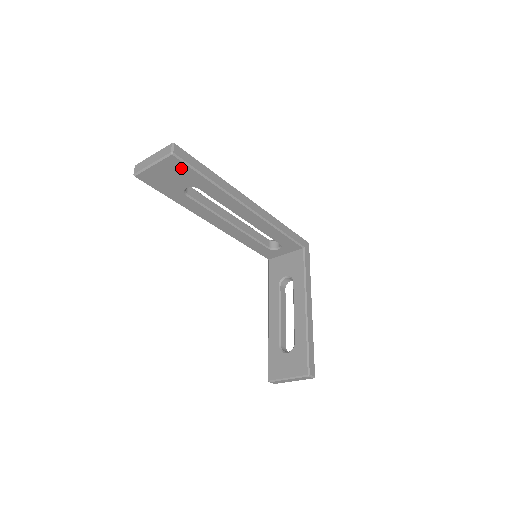
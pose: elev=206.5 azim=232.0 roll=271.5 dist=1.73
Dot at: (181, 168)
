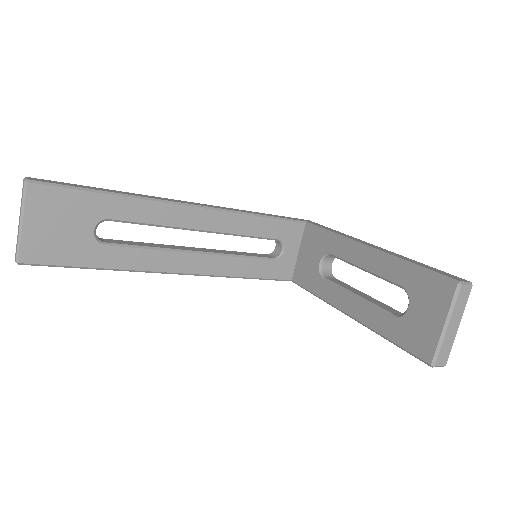
Dot at: (58, 199)
